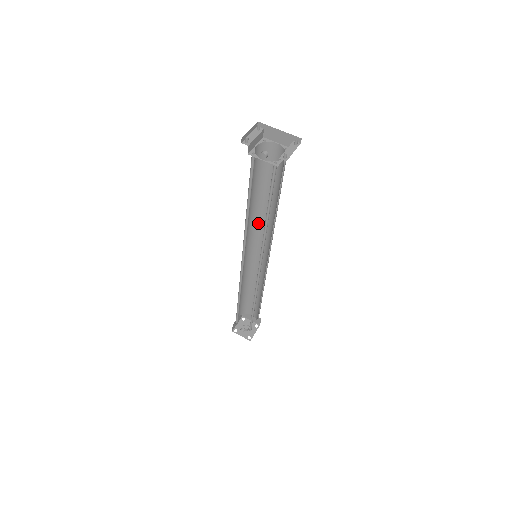
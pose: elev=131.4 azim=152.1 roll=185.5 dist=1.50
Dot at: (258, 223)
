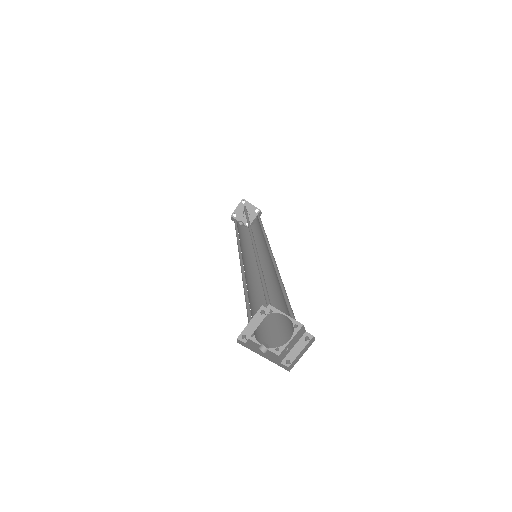
Dot at: occluded
